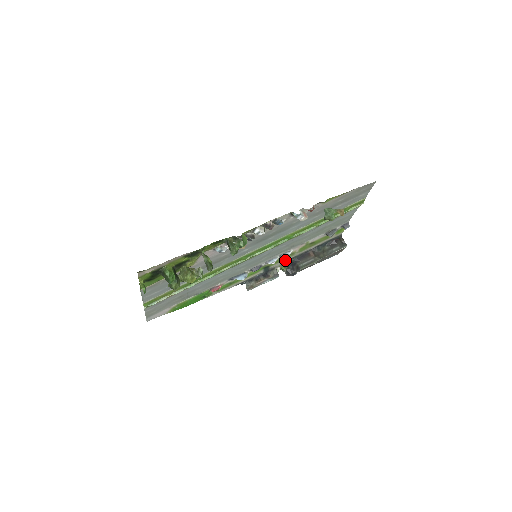
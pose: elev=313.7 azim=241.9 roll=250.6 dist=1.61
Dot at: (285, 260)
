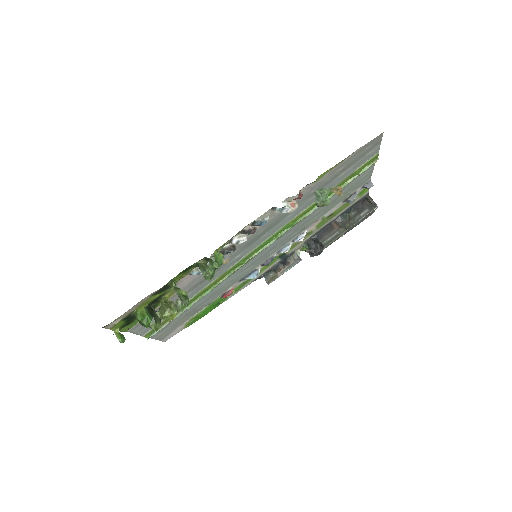
Dot at: (303, 241)
